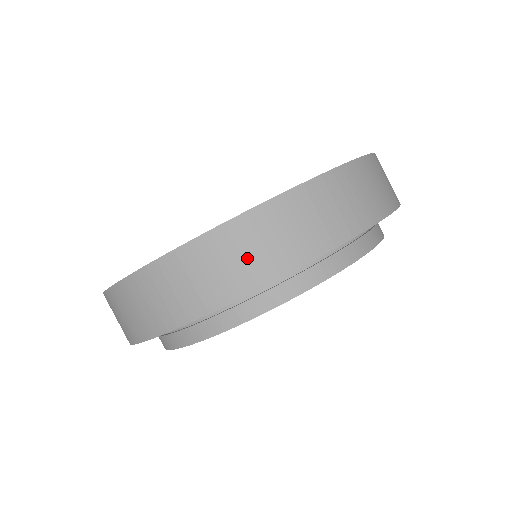
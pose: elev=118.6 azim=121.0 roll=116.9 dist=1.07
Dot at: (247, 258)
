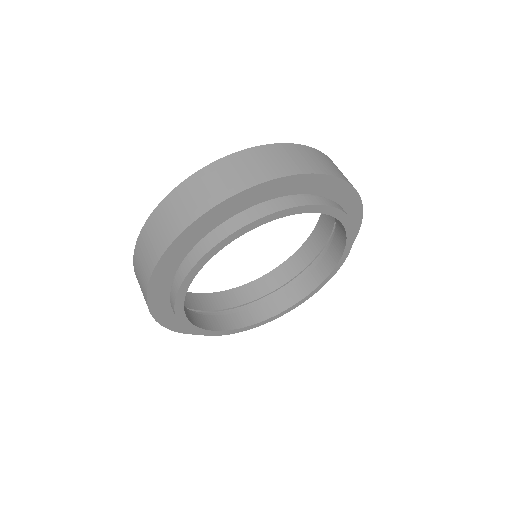
Dot at: (281, 161)
